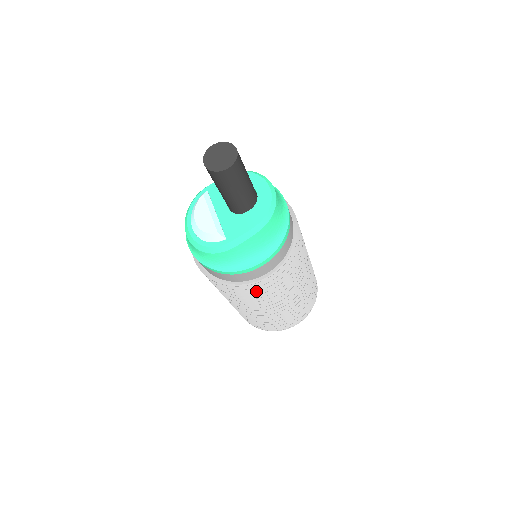
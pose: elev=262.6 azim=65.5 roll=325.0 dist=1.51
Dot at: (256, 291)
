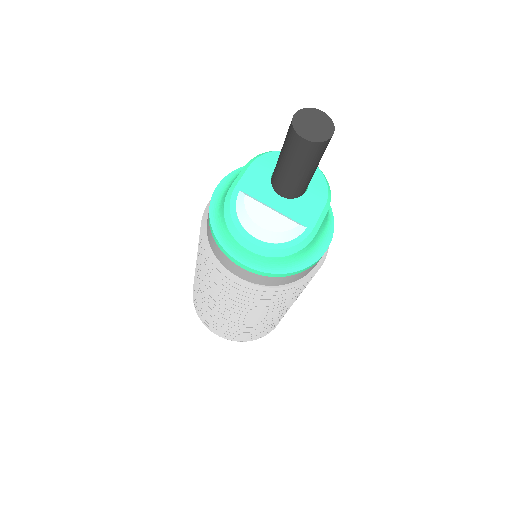
Dot at: occluded
